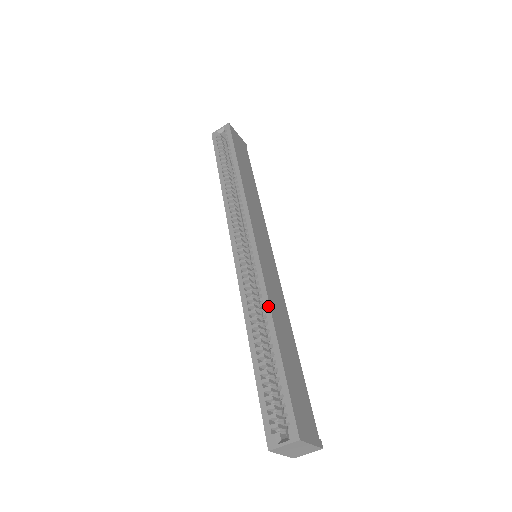
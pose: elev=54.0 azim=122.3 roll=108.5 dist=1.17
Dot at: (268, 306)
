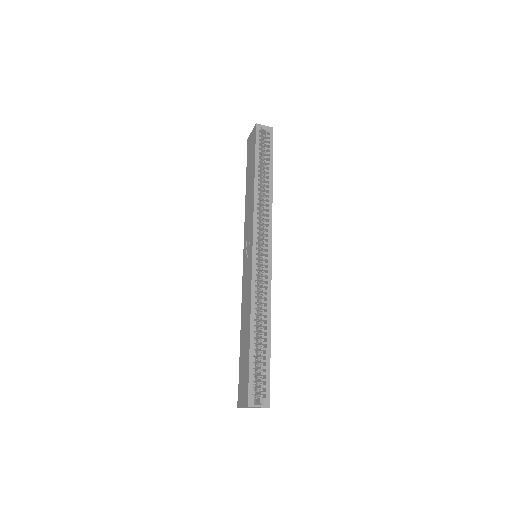
Dot at: (270, 310)
